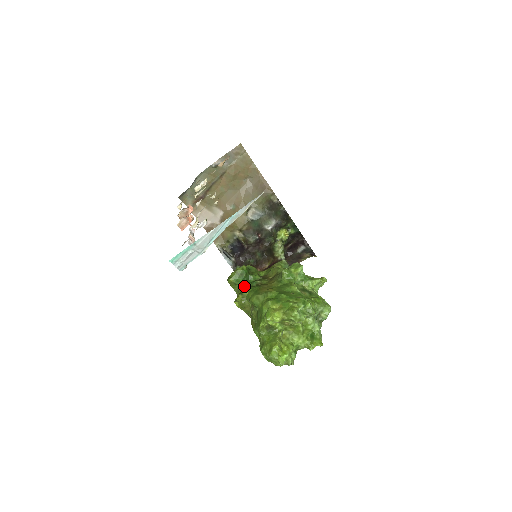
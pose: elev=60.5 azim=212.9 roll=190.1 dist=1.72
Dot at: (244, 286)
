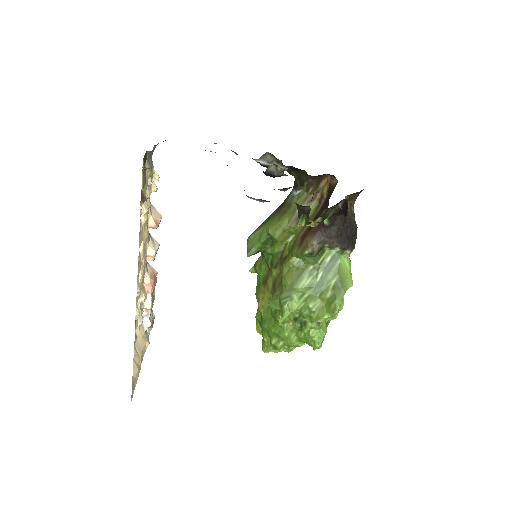
Dot at: (262, 256)
